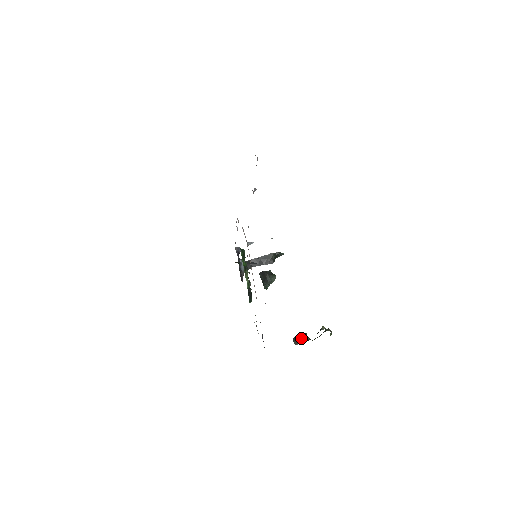
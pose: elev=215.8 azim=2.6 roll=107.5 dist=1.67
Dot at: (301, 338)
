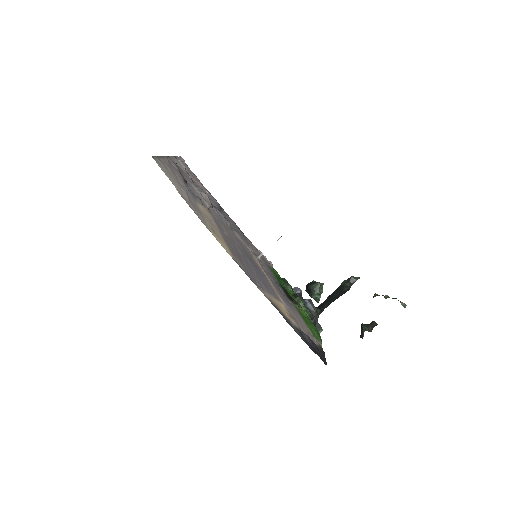
Dot at: (367, 328)
